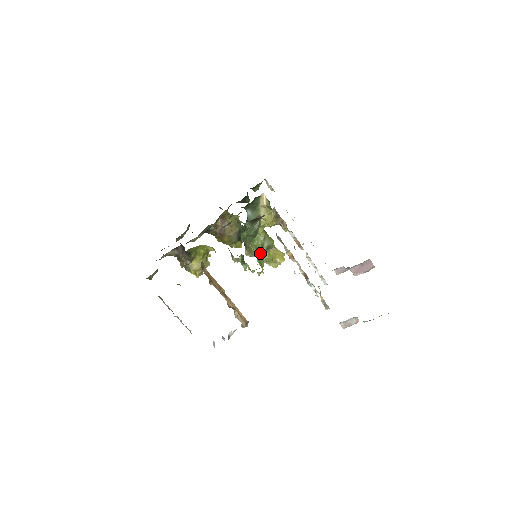
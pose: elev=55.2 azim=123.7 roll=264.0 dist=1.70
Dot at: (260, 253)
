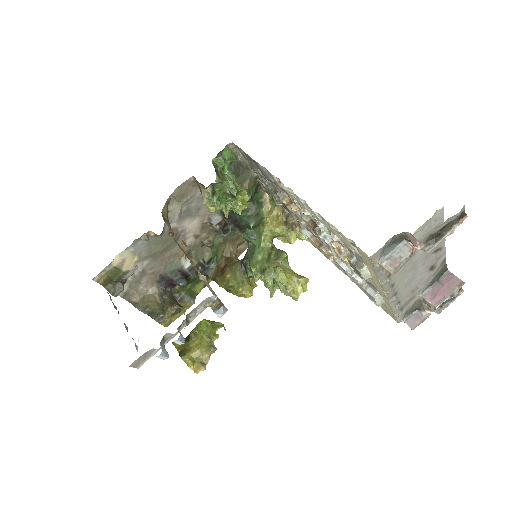
Dot at: (238, 185)
